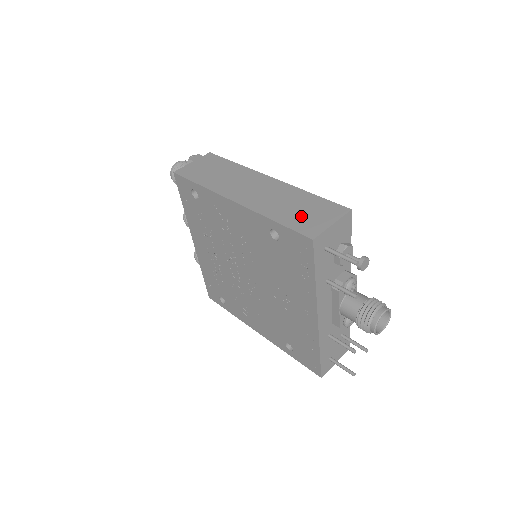
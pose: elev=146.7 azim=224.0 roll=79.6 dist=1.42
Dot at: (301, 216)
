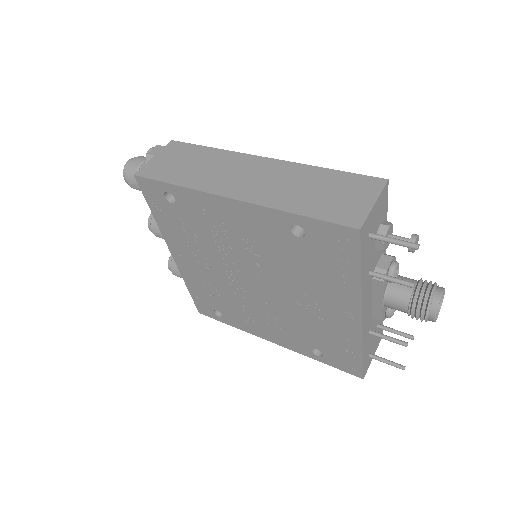
Dot at: (329, 201)
